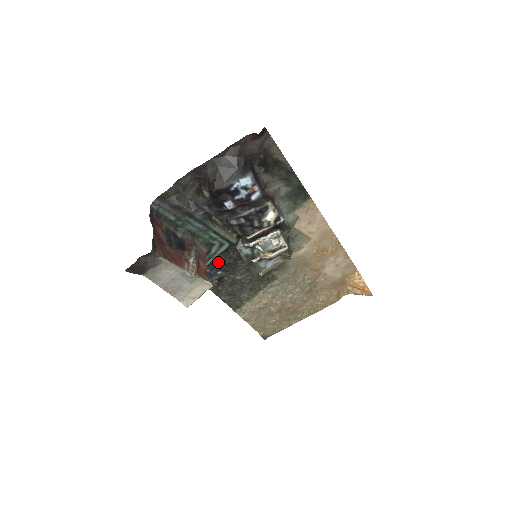
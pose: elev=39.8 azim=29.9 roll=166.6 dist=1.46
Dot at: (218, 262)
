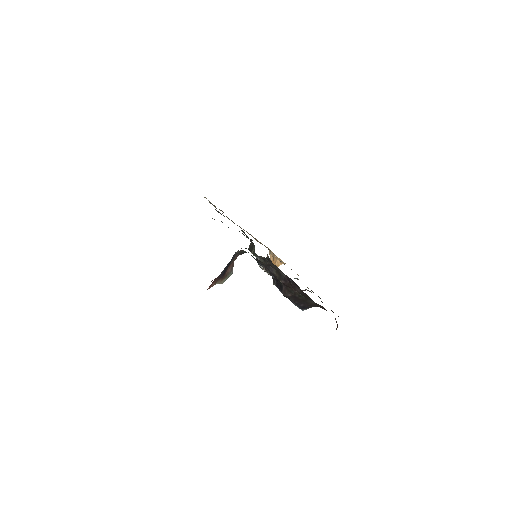
Dot at: occluded
